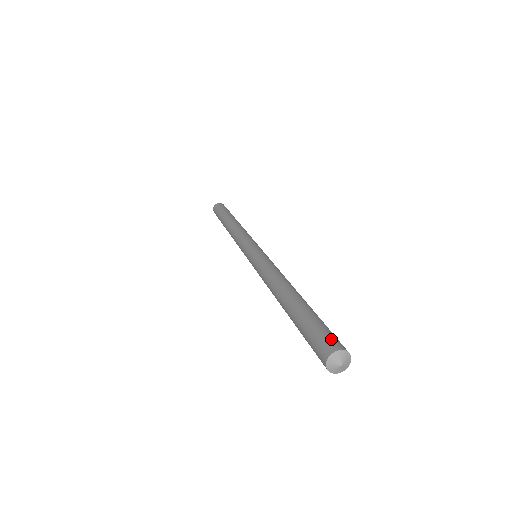
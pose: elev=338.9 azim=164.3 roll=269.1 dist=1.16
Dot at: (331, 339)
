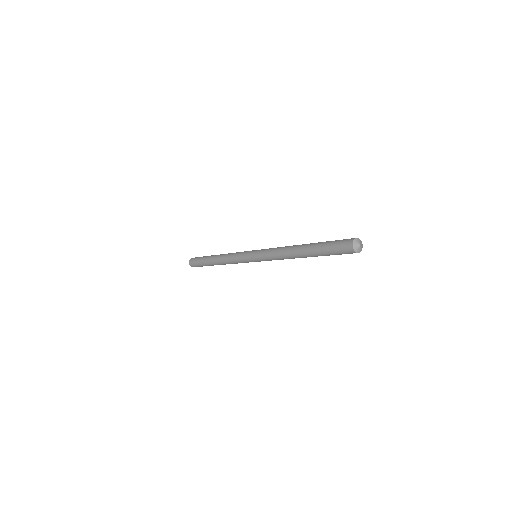
Dot at: occluded
